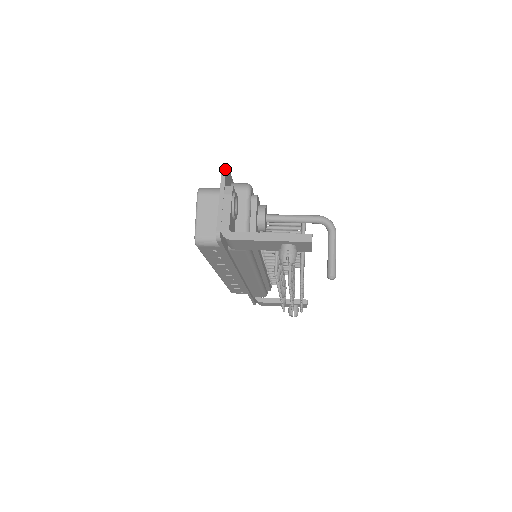
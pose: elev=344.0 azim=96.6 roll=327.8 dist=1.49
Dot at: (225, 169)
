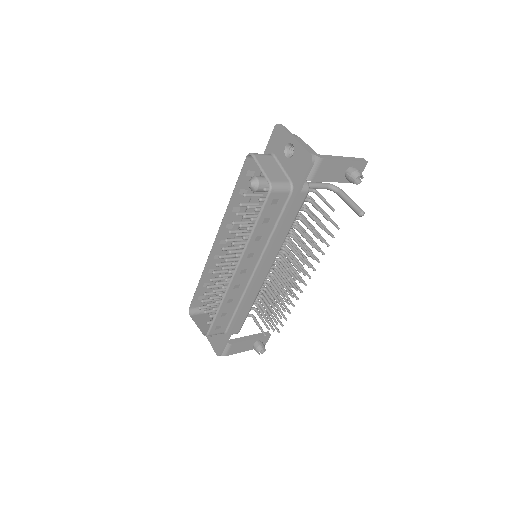
Dot at: (282, 125)
